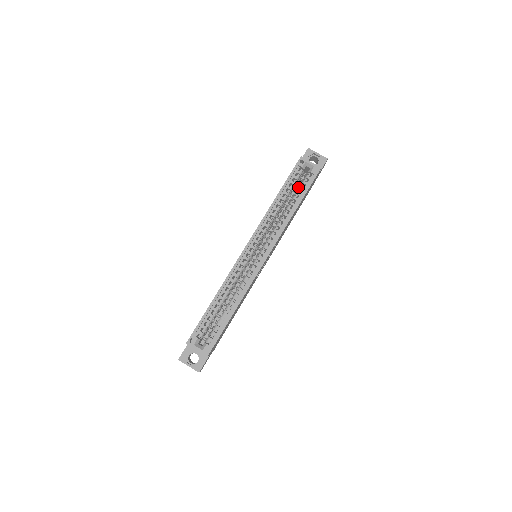
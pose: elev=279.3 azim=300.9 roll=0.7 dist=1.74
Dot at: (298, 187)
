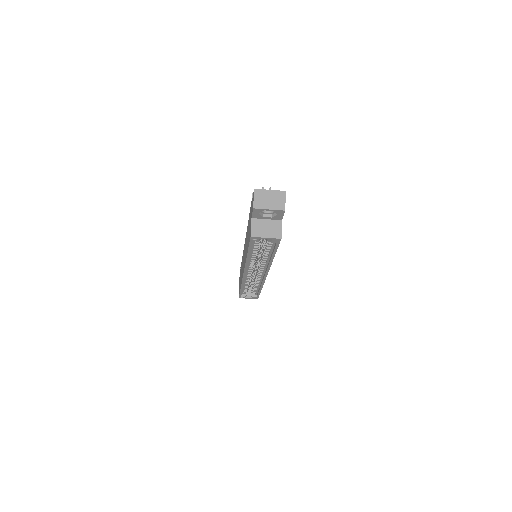
Dot at: occluded
